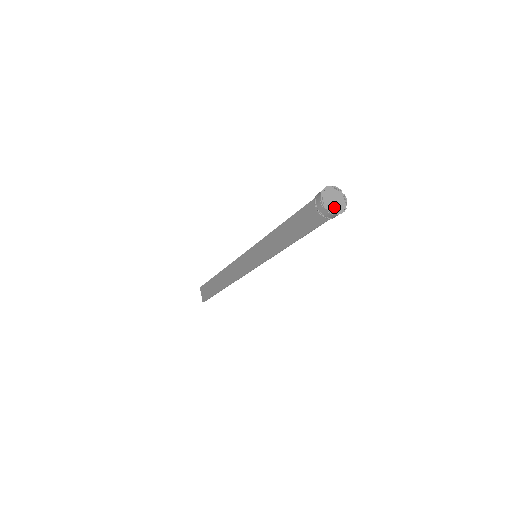
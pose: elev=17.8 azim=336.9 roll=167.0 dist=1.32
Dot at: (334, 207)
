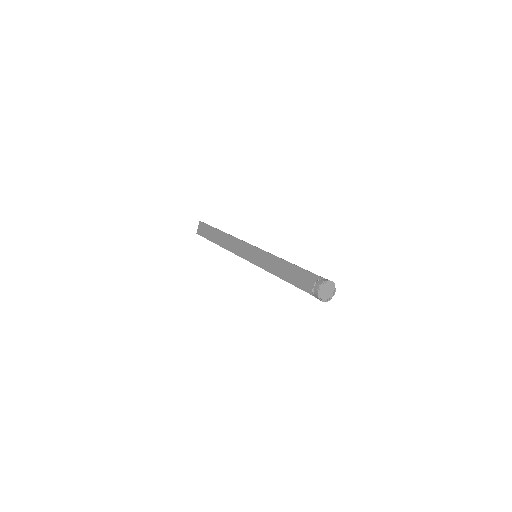
Dot at: (324, 296)
